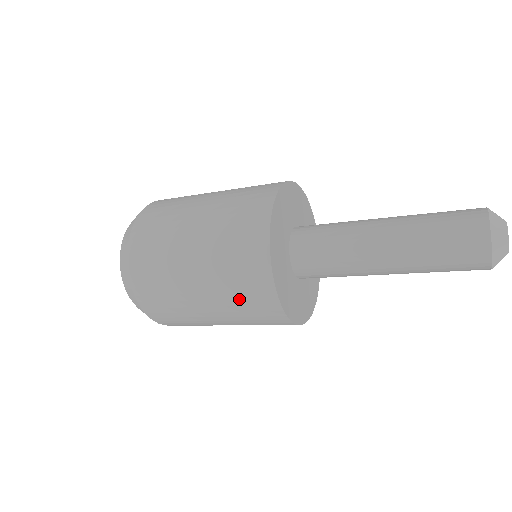
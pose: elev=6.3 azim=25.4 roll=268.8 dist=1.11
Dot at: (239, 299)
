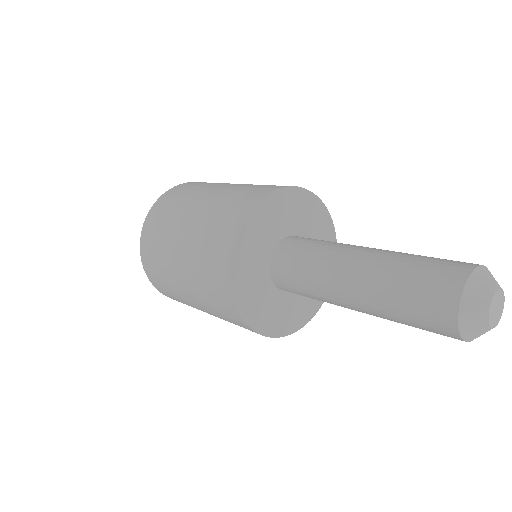
Dot at: occluded
